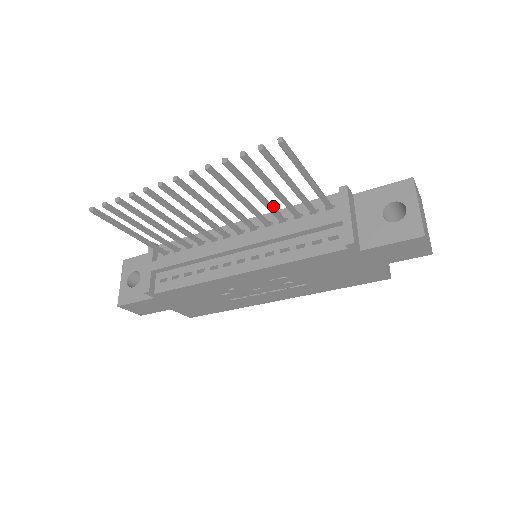
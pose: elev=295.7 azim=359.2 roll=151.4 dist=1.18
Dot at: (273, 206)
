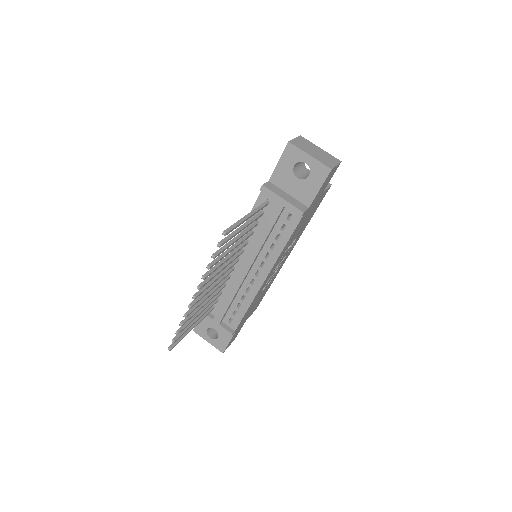
Dot at: (242, 238)
